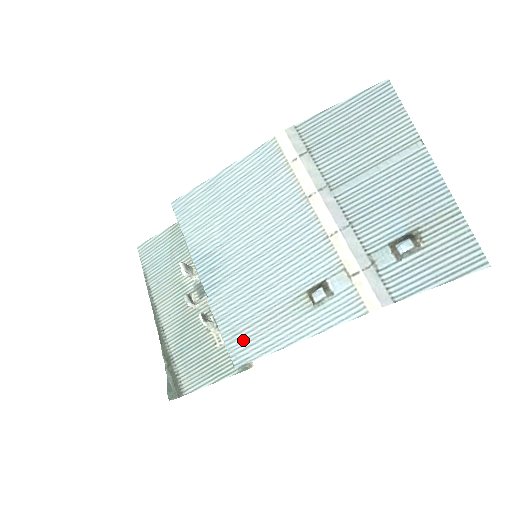
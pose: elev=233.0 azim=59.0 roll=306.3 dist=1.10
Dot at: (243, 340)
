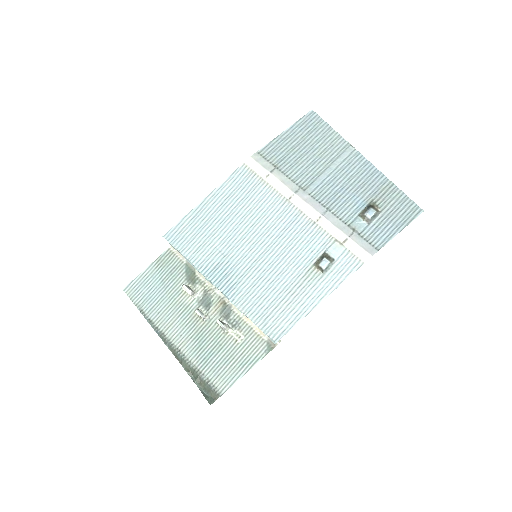
Dot at: (275, 319)
